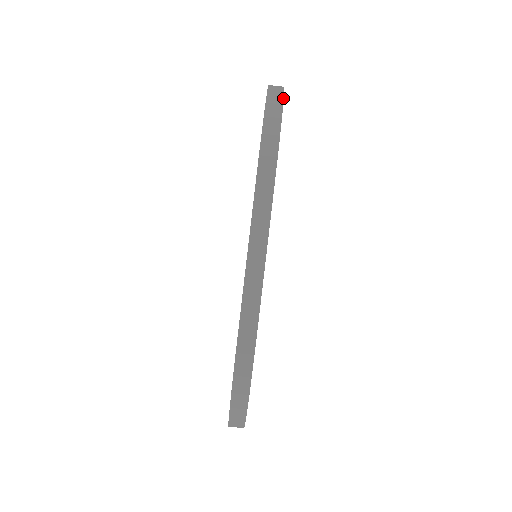
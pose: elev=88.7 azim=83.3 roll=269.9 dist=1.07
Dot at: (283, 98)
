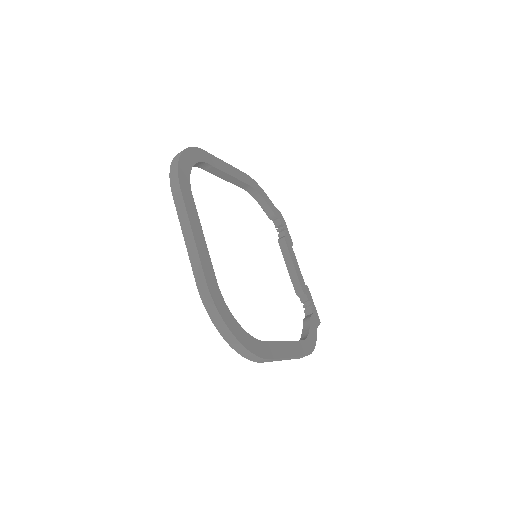
Dot at: (182, 152)
